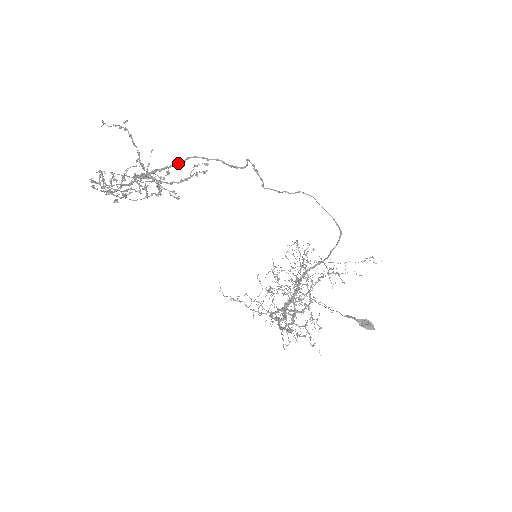
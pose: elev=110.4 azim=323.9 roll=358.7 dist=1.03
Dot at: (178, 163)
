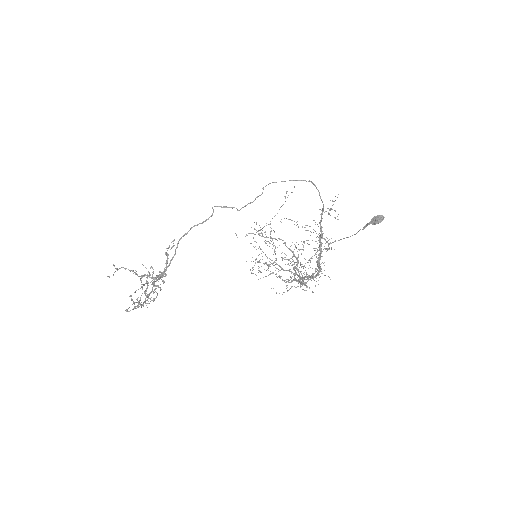
Dot at: (175, 252)
